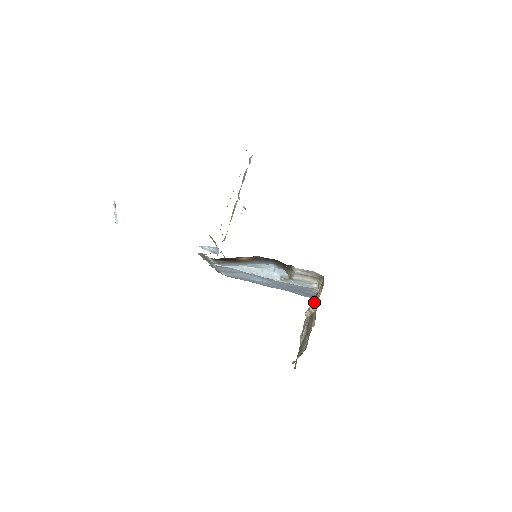
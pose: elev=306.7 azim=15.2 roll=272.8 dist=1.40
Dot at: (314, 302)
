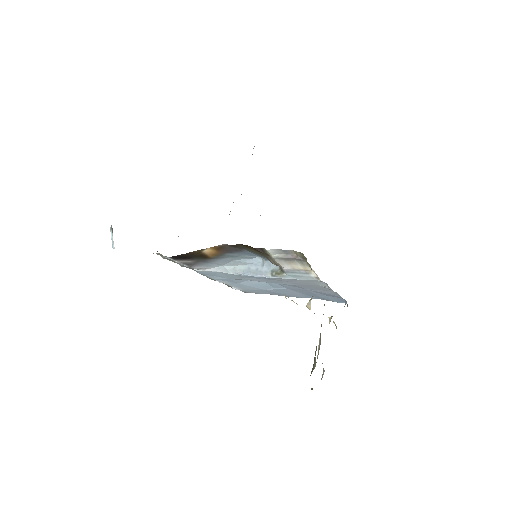
Dot at: (312, 296)
